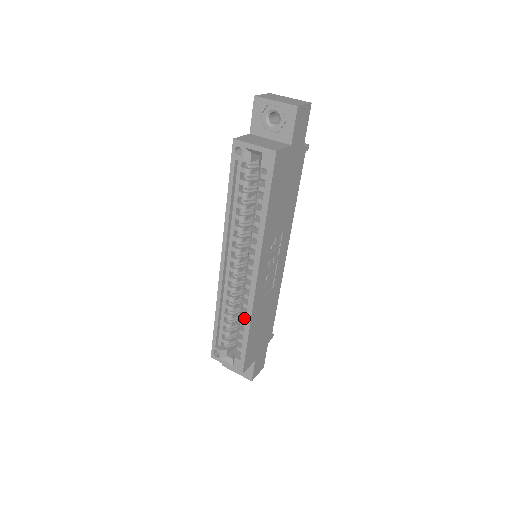
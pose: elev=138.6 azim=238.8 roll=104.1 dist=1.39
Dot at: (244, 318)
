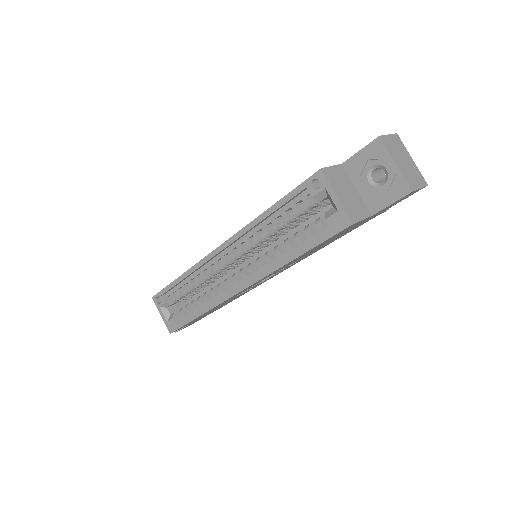
Dot at: occluded
